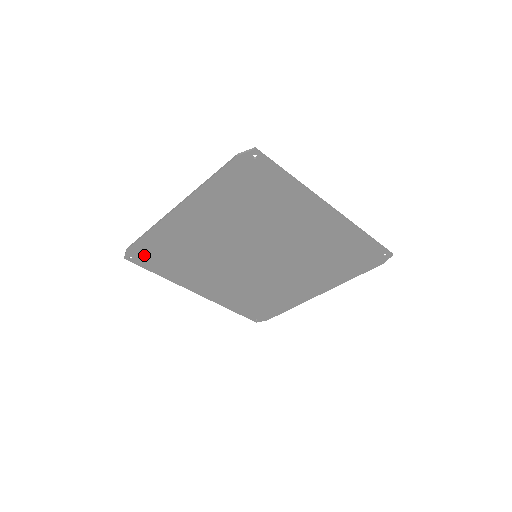
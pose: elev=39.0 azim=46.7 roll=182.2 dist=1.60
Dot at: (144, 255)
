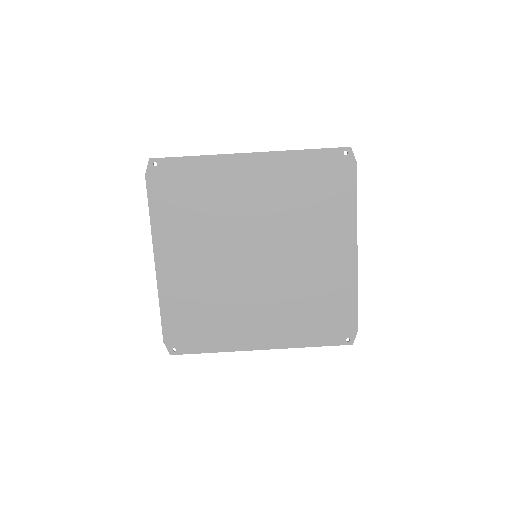
Dot at: (180, 336)
